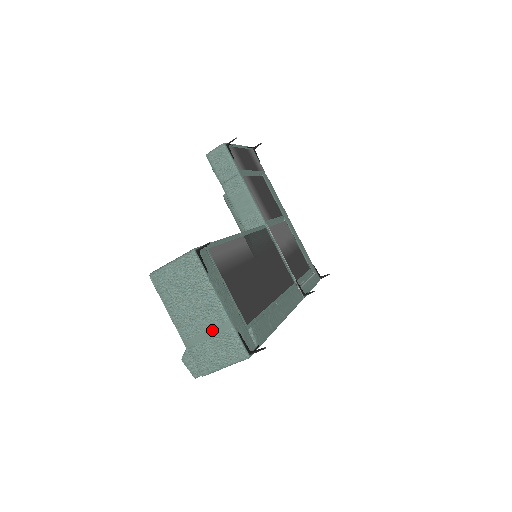
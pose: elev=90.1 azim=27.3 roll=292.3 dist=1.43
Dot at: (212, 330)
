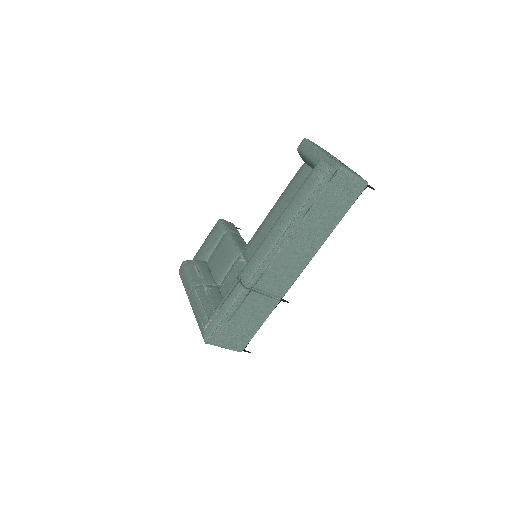
Dot at: occluded
